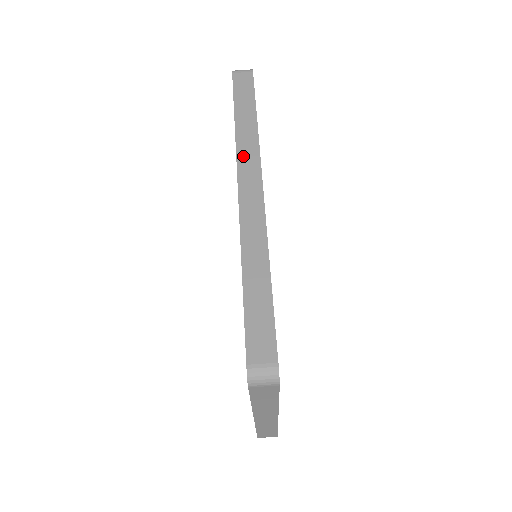
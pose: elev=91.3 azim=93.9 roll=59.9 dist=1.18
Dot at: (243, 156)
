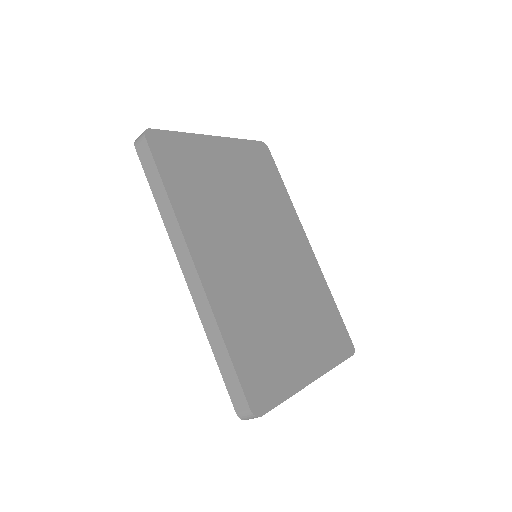
Dot at: (174, 241)
